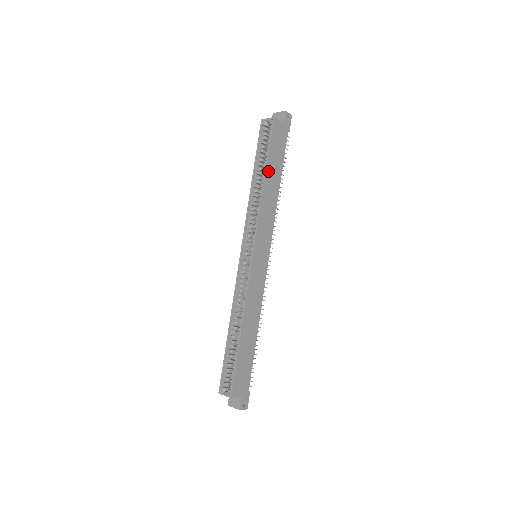
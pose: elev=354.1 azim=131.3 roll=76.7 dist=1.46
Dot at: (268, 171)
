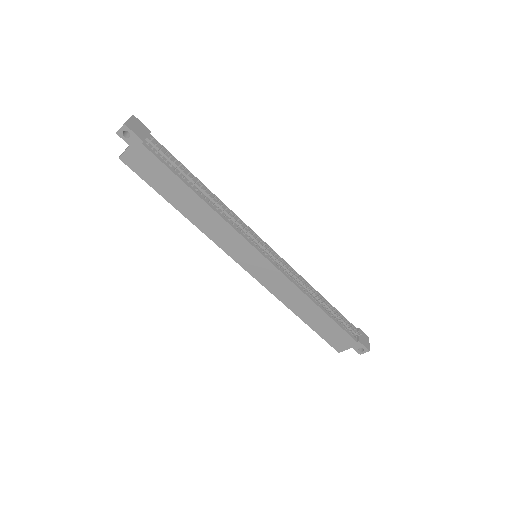
Dot at: (174, 202)
